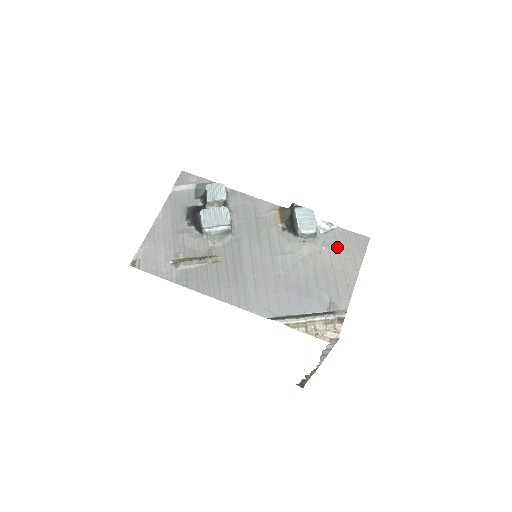
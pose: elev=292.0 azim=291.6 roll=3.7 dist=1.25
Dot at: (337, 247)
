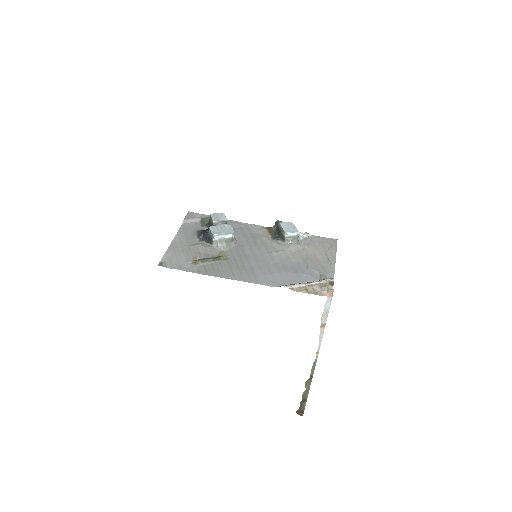
Dot at: (315, 246)
